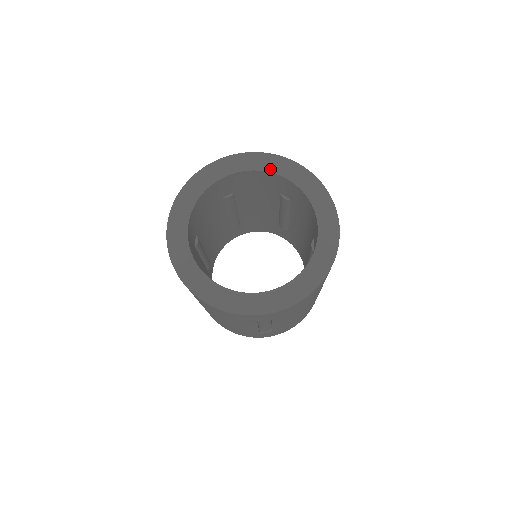
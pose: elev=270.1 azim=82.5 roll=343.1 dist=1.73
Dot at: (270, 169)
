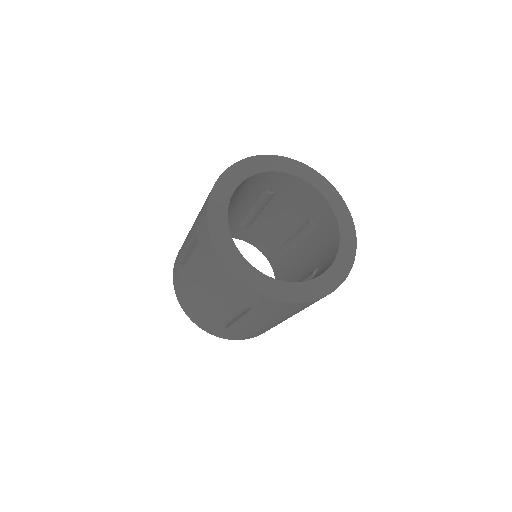
Dot at: (322, 191)
